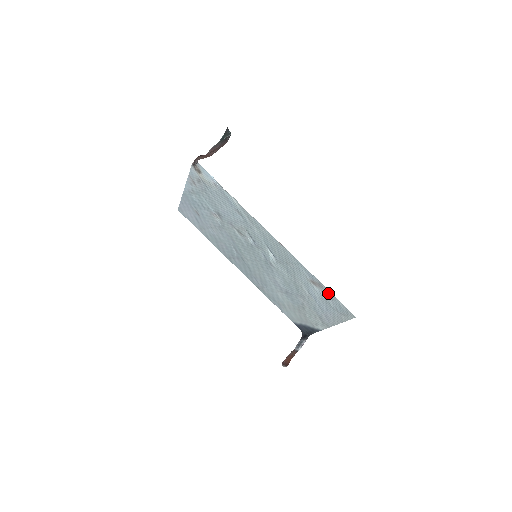
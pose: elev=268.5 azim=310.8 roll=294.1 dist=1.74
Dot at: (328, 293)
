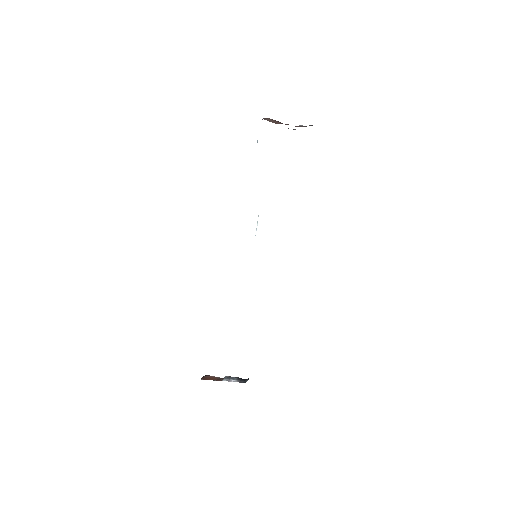
Dot at: occluded
